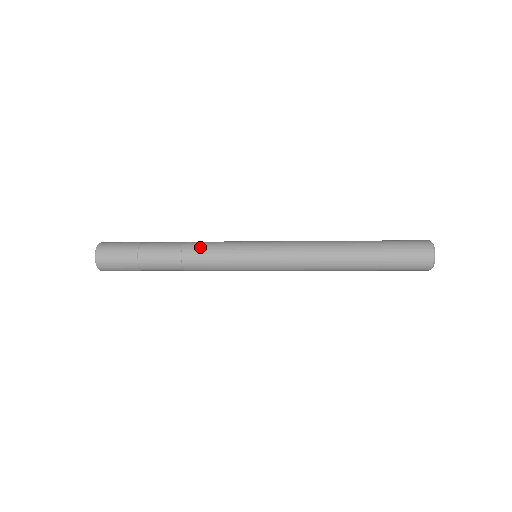
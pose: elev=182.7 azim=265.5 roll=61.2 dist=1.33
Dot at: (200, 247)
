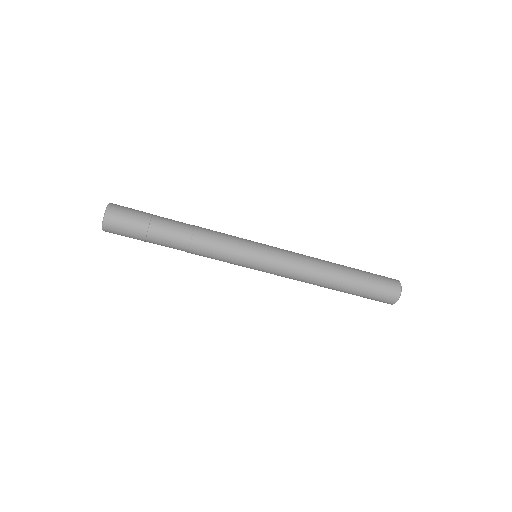
Dot at: (211, 230)
